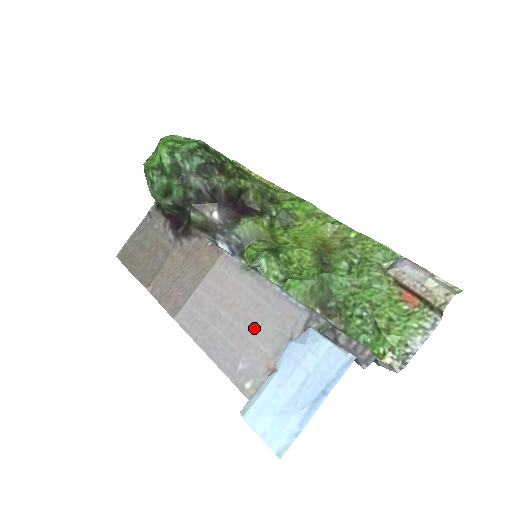
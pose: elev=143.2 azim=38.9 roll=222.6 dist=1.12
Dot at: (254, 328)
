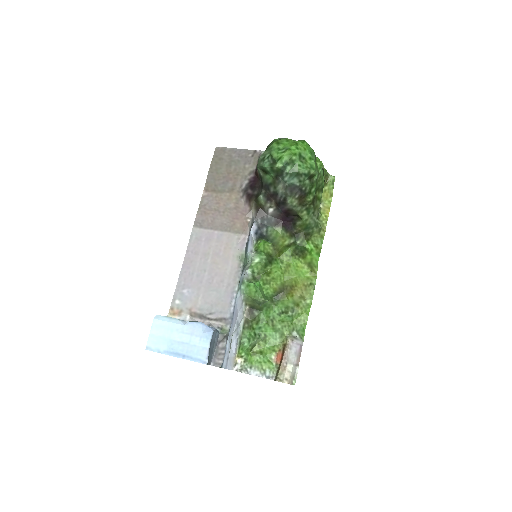
Dot at: (208, 287)
